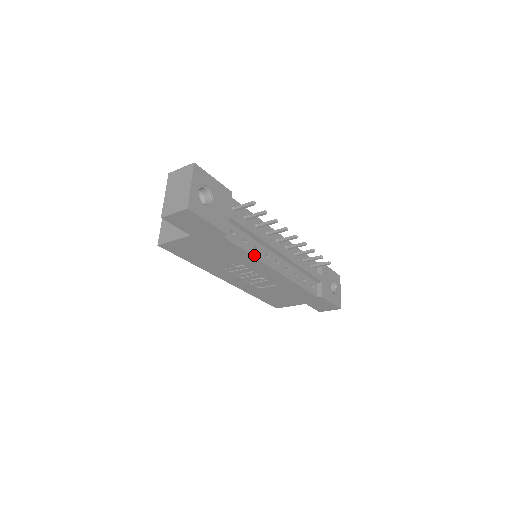
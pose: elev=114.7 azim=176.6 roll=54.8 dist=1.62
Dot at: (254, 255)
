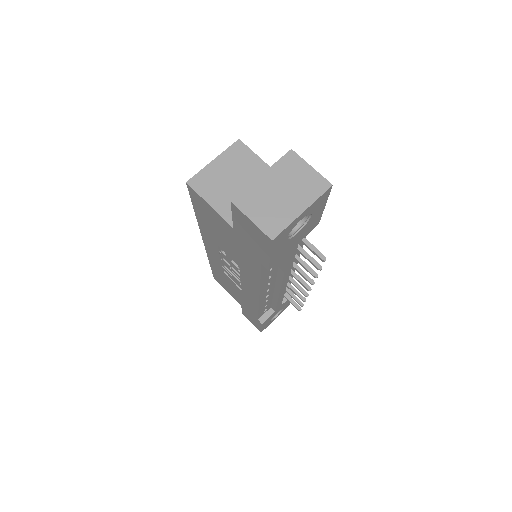
Dot at: (262, 283)
